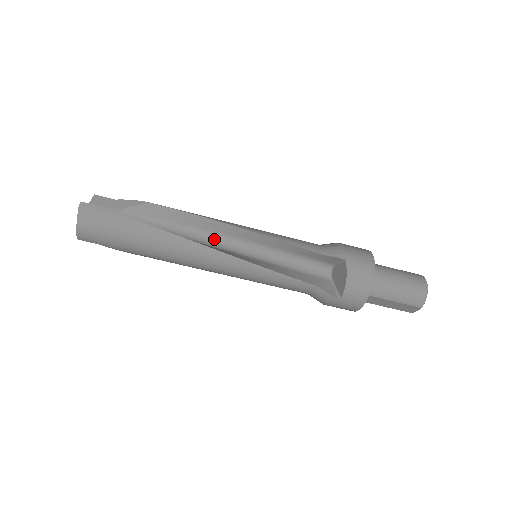
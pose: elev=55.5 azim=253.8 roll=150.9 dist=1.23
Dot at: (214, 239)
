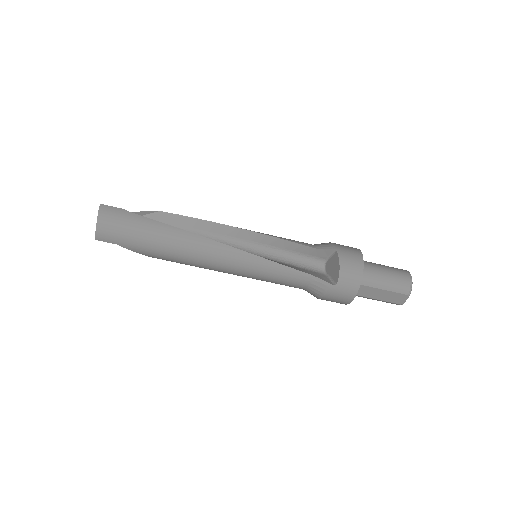
Dot at: (218, 241)
